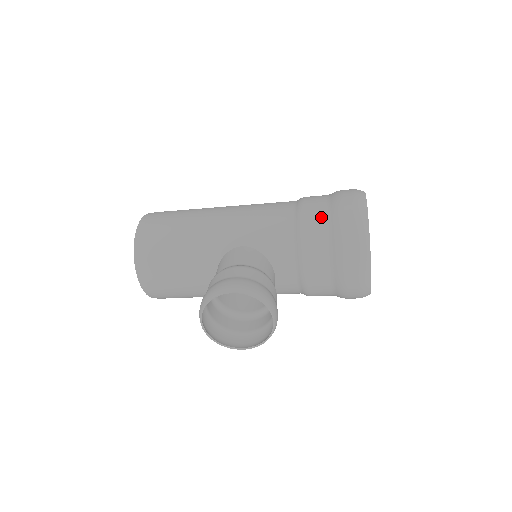
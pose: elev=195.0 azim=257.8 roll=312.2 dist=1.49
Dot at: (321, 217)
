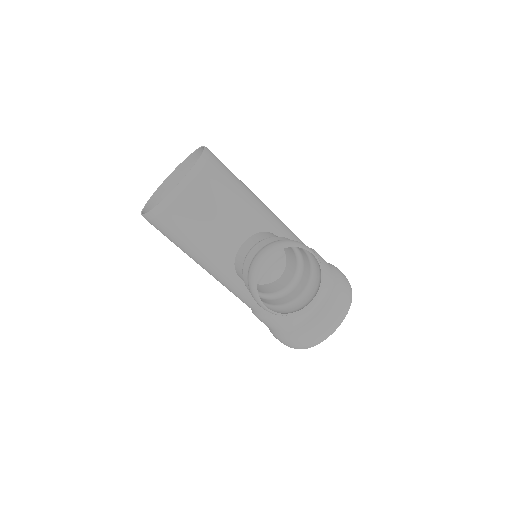
Dot at: (329, 267)
